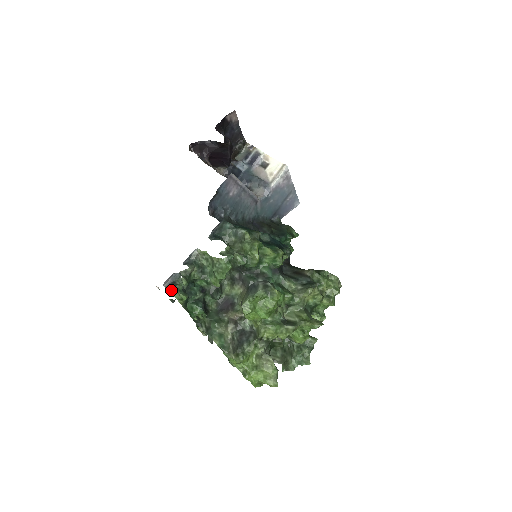
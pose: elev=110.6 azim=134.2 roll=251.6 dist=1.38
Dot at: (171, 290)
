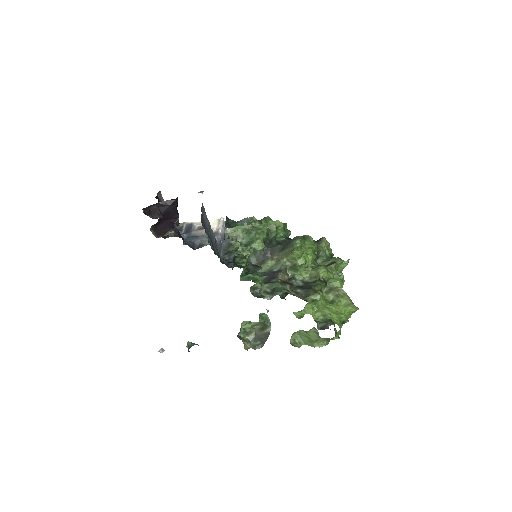
Dot at: (230, 255)
